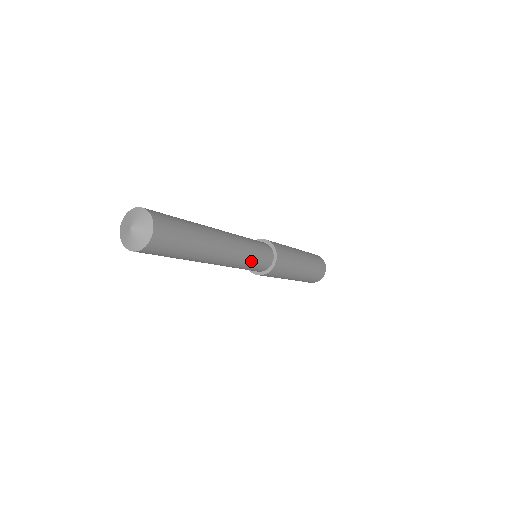
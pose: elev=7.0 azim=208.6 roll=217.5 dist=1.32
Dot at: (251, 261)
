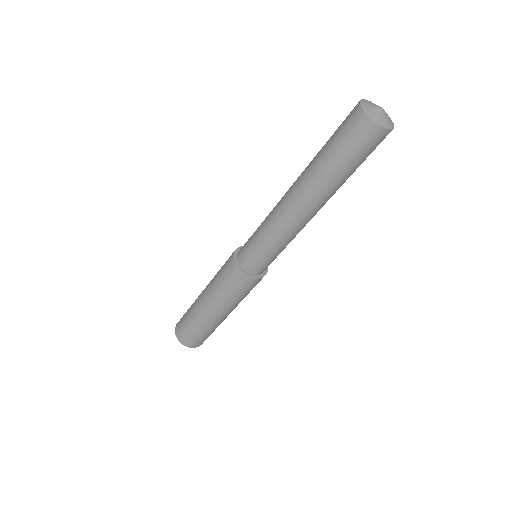
Dot at: (281, 249)
